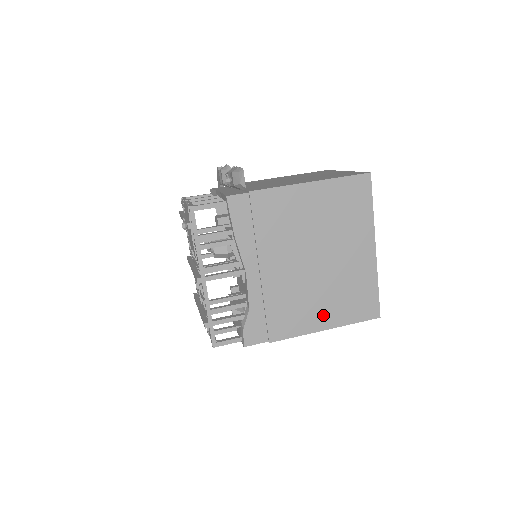
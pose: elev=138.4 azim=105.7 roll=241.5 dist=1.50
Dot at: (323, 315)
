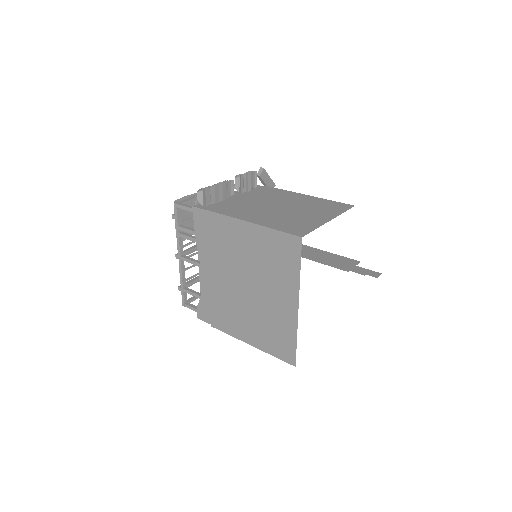
Dot at: (249, 333)
